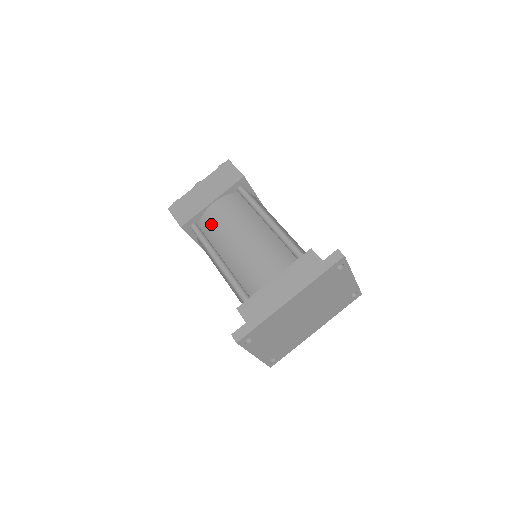
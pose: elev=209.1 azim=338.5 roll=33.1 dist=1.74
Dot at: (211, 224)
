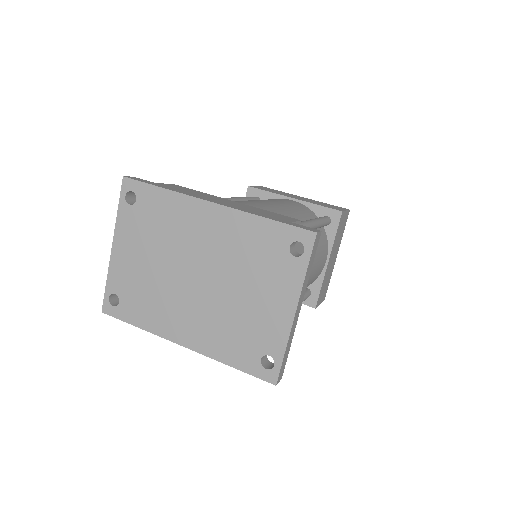
Dot at: occluded
